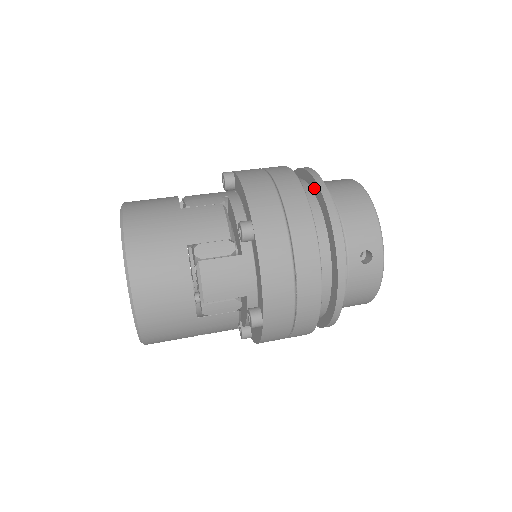
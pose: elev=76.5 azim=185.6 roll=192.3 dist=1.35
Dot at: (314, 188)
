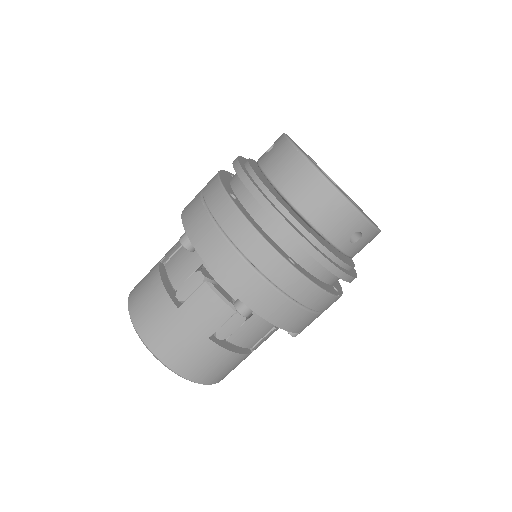
Dot at: occluded
